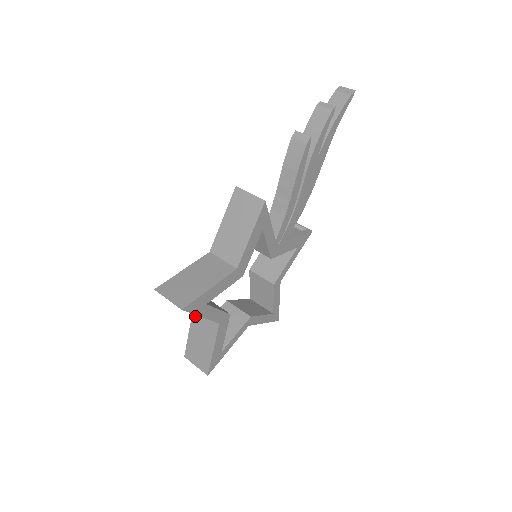
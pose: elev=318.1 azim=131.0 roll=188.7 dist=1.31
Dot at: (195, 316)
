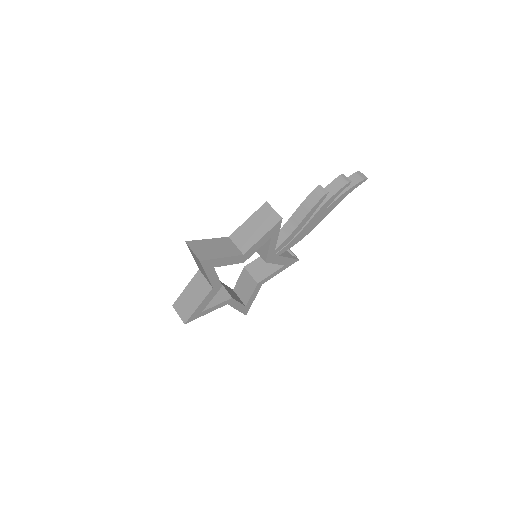
Dot at: (196, 277)
